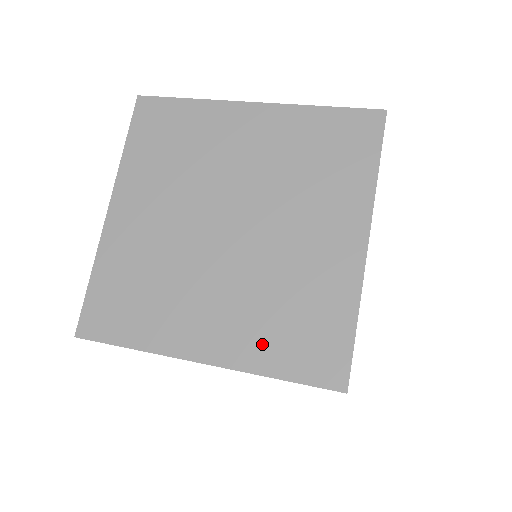
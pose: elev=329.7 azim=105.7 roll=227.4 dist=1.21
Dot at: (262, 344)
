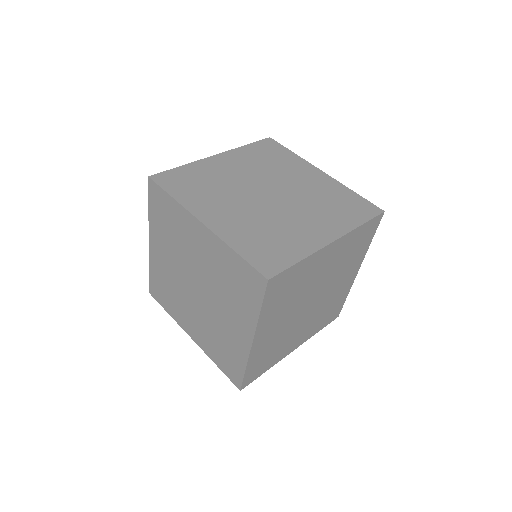
Dot at: (242, 237)
